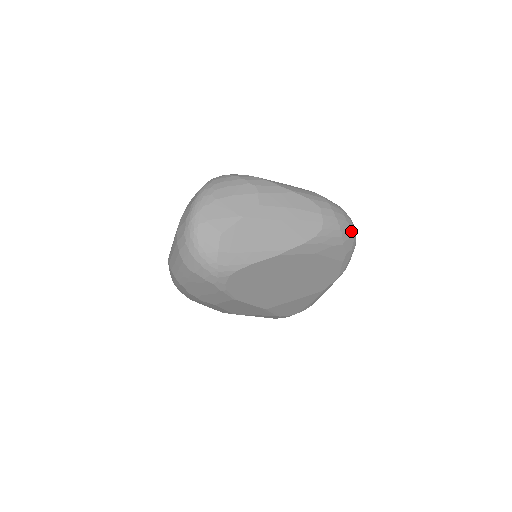
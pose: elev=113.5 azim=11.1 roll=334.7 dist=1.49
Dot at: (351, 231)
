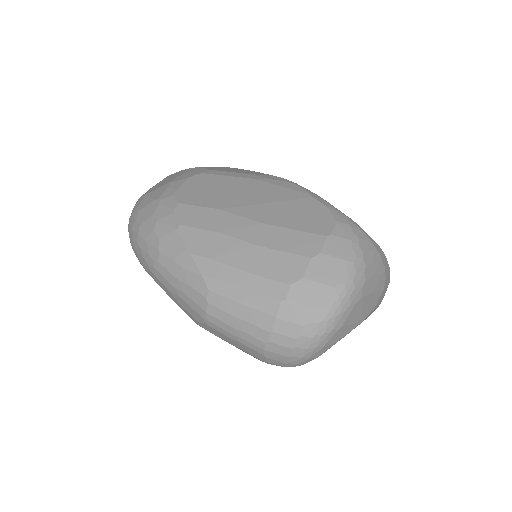
Dot at: occluded
